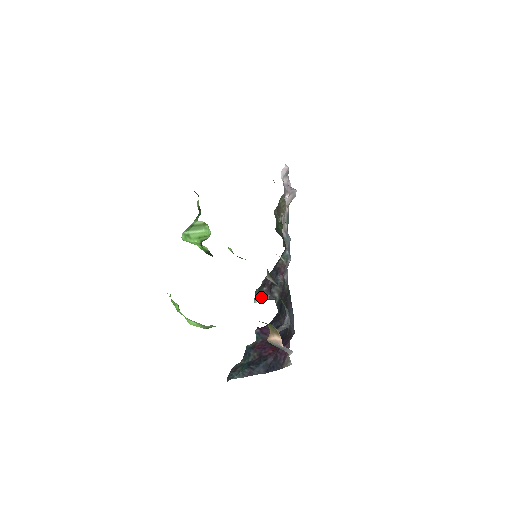
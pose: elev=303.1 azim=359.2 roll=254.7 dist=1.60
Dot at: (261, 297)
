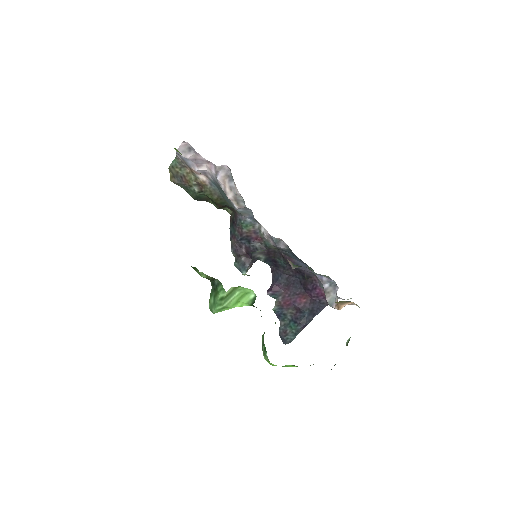
Dot at: (247, 268)
